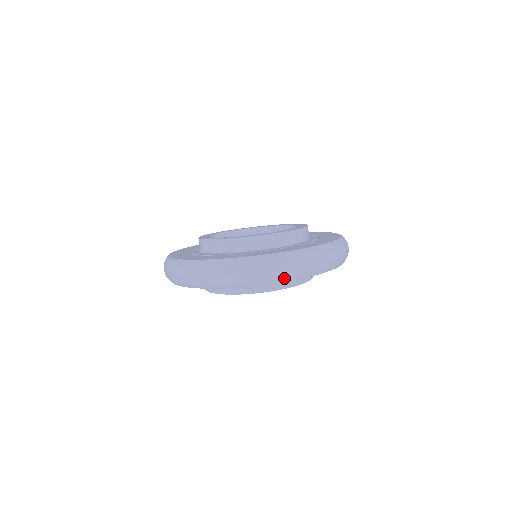
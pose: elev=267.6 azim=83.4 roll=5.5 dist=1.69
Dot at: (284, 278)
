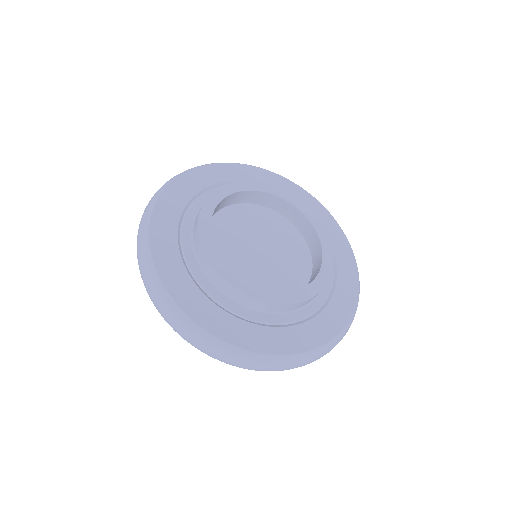
Dot at: occluded
